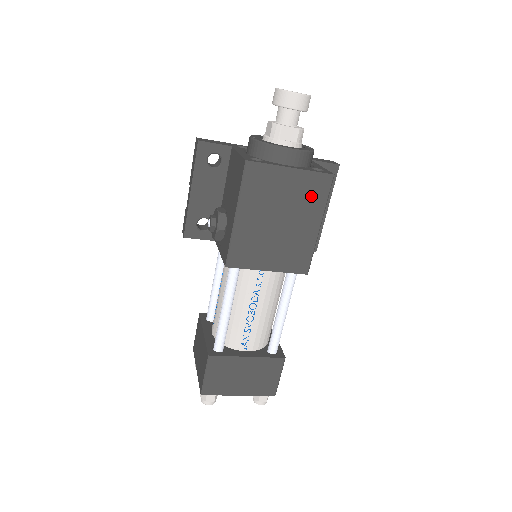
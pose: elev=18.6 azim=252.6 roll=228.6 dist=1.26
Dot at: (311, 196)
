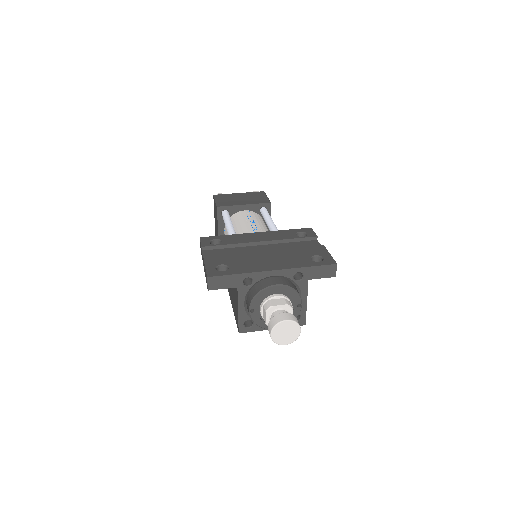
Dot at: occluded
